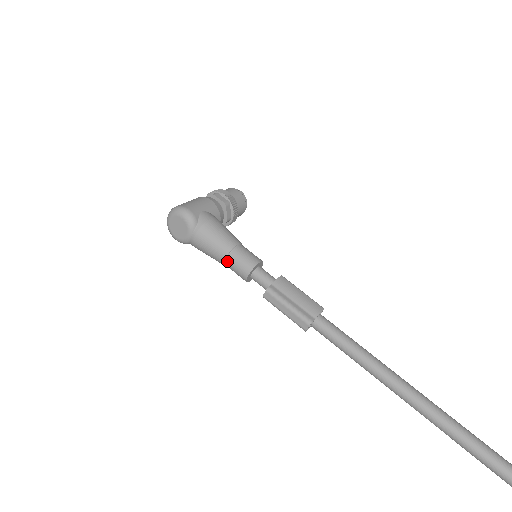
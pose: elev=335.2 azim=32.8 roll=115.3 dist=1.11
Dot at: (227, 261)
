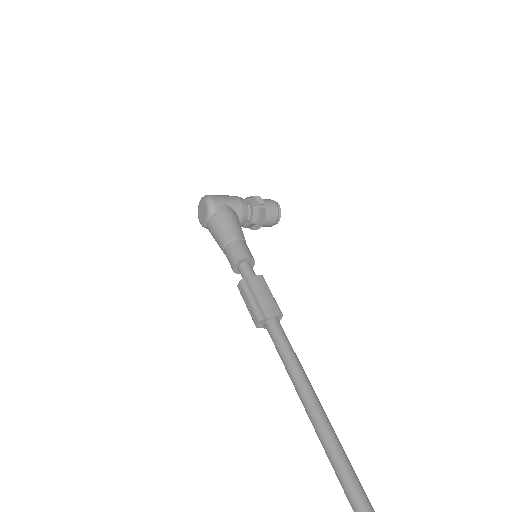
Dot at: (225, 249)
